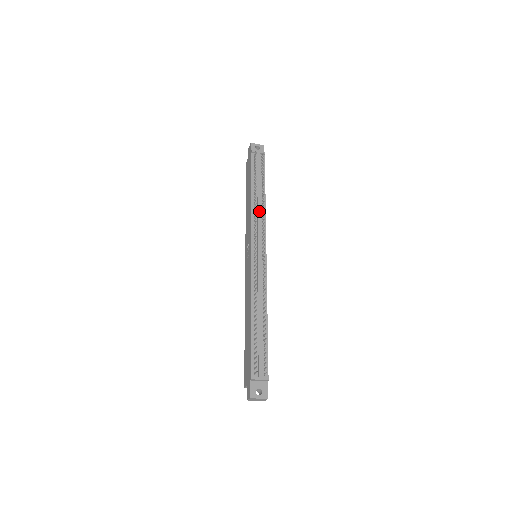
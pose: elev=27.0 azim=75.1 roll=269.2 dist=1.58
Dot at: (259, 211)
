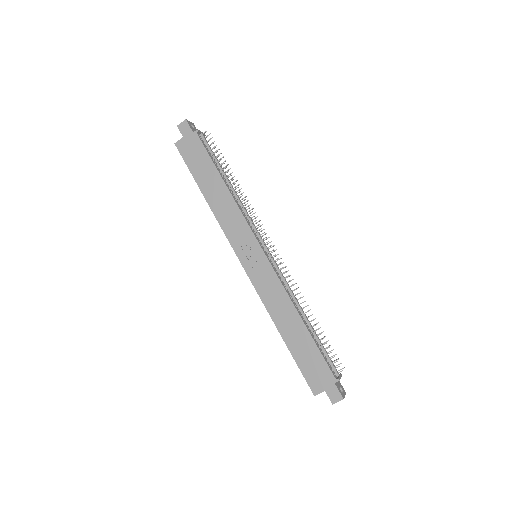
Dot at: occluded
